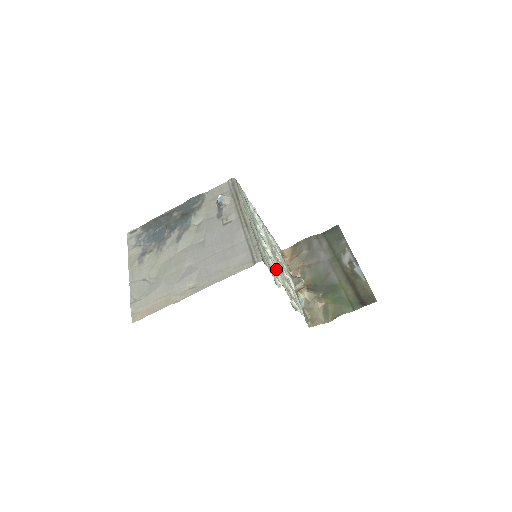
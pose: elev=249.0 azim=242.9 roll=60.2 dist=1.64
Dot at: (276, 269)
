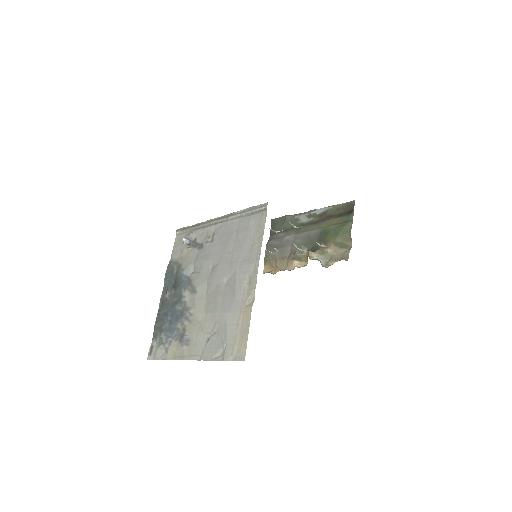
Dot at: (280, 231)
